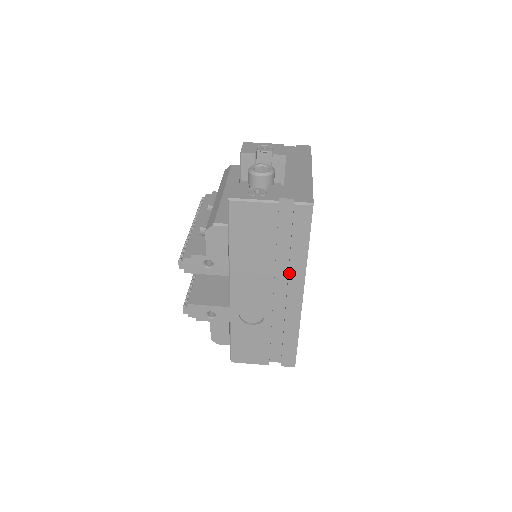
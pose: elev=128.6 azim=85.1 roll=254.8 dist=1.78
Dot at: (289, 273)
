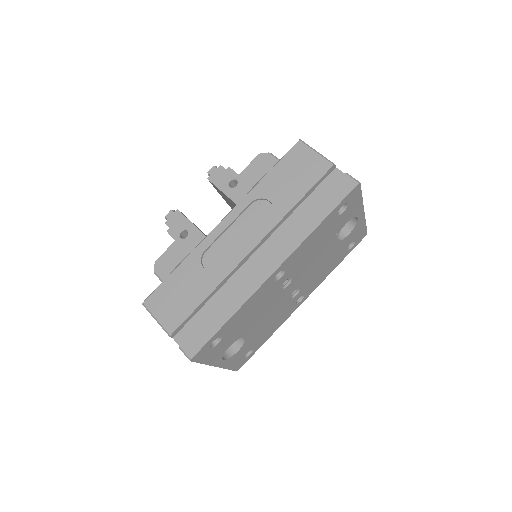
Dot at: (287, 235)
